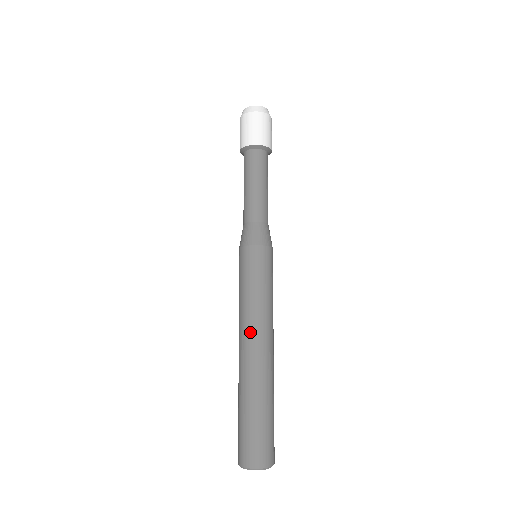
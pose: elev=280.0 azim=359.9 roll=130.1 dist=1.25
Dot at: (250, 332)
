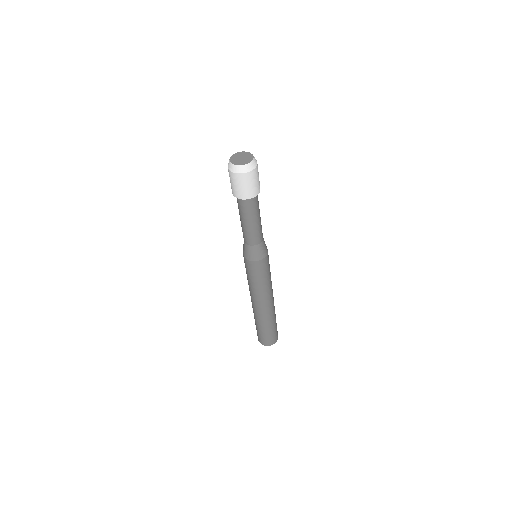
Dot at: (253, 298)
